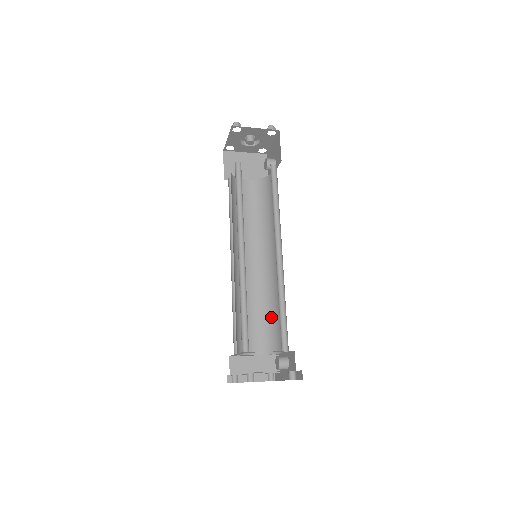
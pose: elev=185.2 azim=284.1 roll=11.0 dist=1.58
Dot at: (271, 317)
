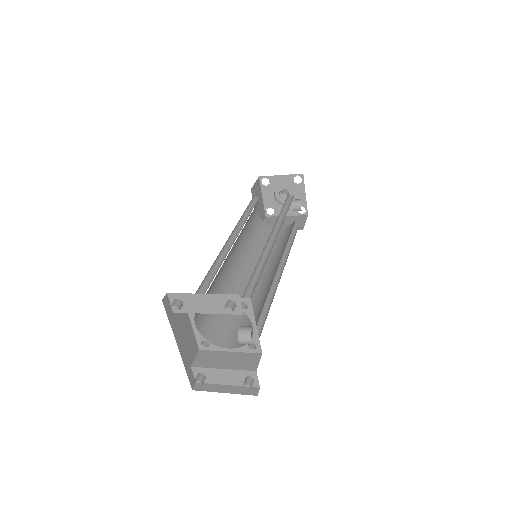
Dot at: (260, 310)
